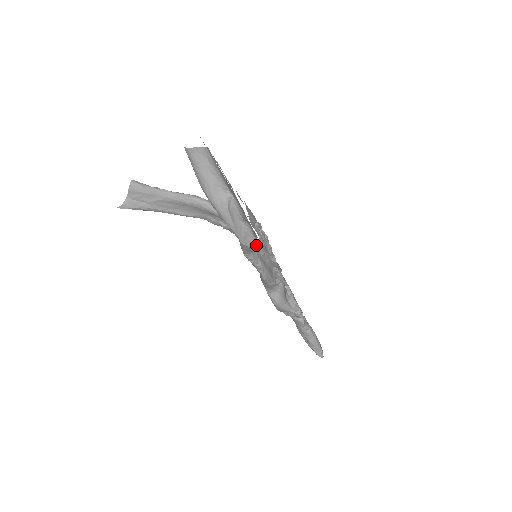
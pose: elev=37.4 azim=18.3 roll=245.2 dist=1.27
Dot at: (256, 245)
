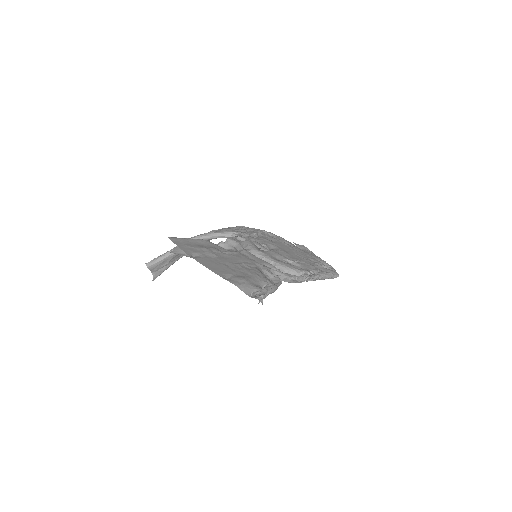
Dot at: occluded
